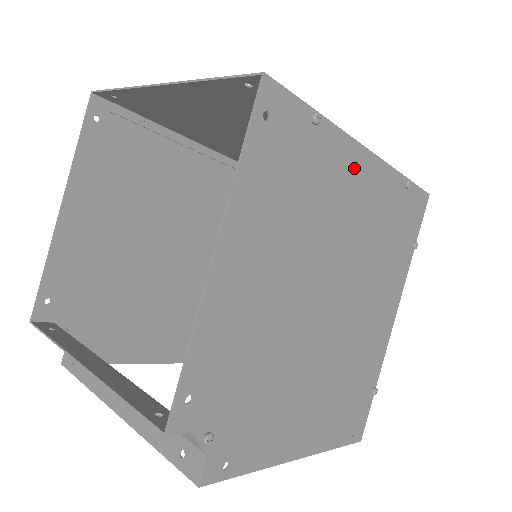
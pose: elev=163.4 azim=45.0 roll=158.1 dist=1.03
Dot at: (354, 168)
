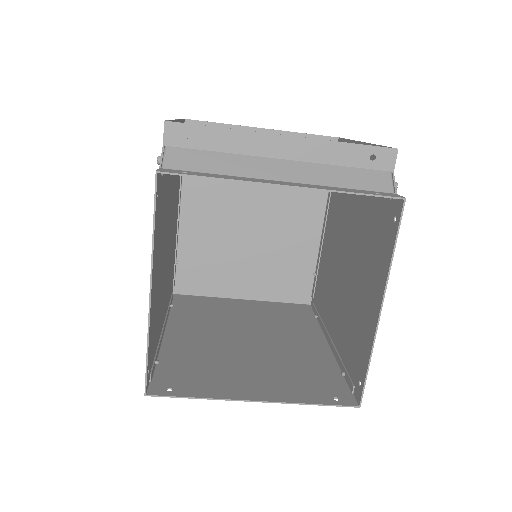
Dot at: (329, 220)
